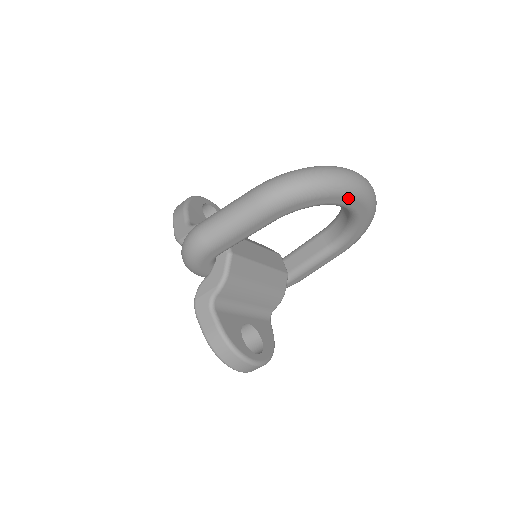
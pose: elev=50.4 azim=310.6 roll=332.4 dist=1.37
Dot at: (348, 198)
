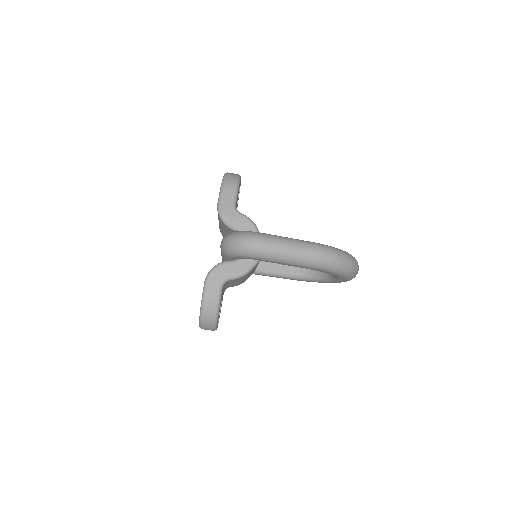
Dot at: (346, 279)
